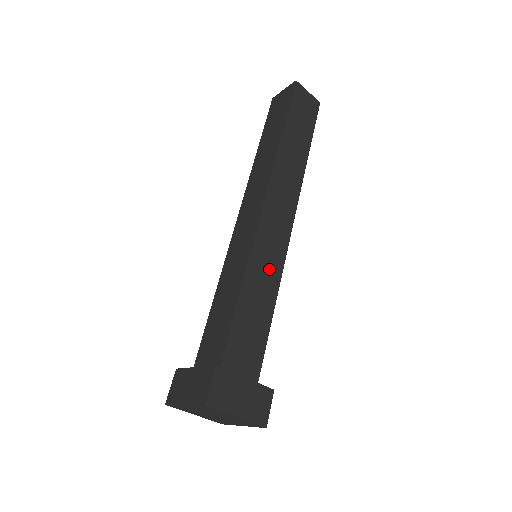
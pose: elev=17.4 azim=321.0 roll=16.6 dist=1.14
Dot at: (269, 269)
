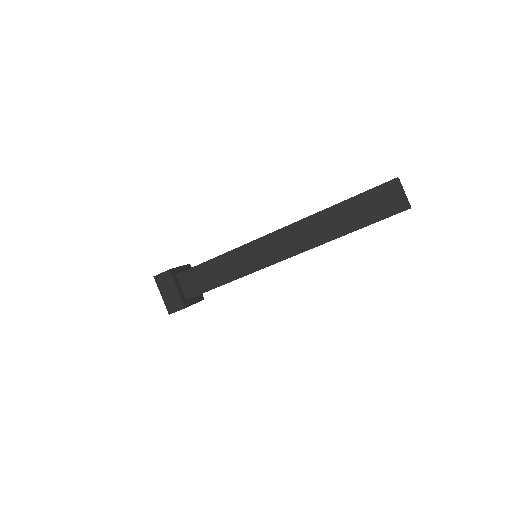
Dot at: (242, 265)
